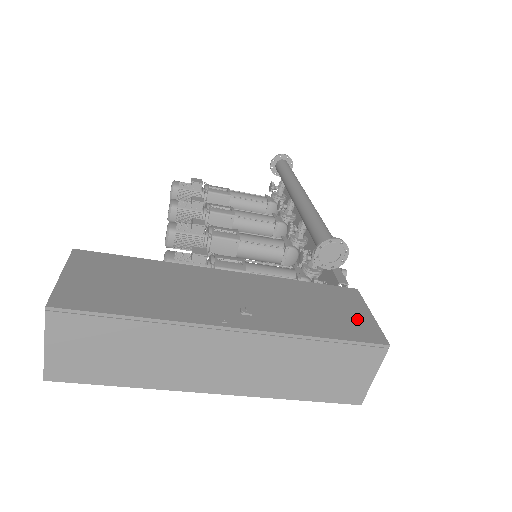
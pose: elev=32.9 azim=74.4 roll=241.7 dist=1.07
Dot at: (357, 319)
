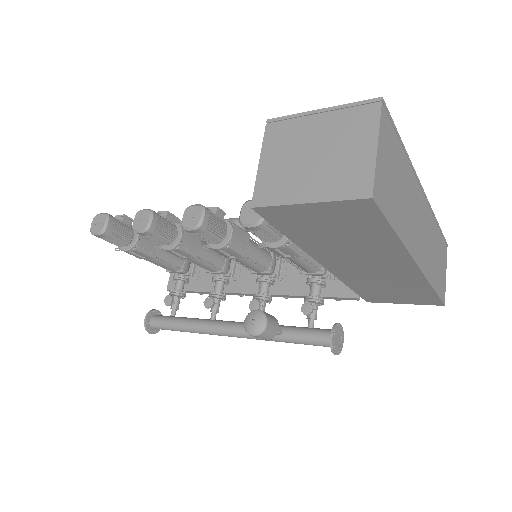
Dot at: occluded
